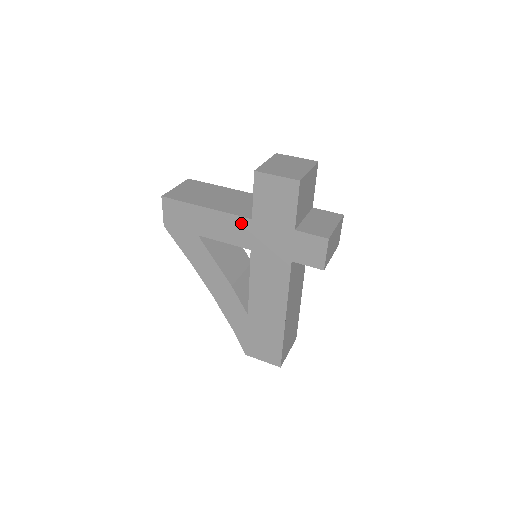
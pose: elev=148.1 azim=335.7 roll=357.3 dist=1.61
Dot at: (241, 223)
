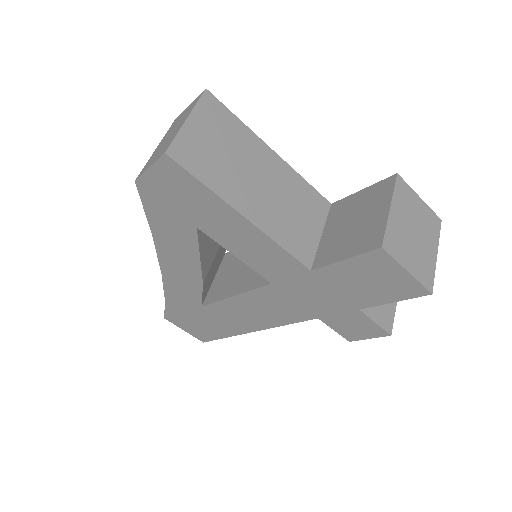
Dot at: (288, 263)
